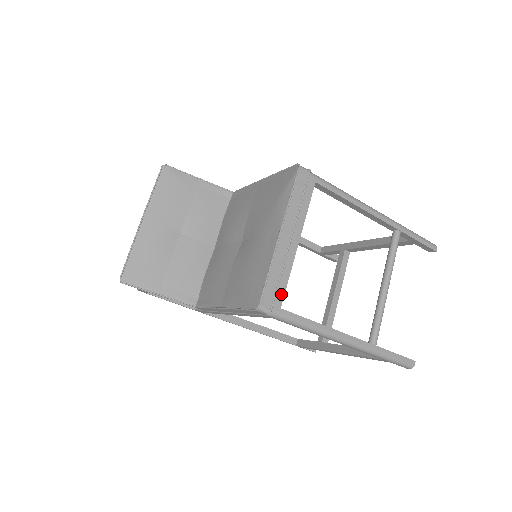
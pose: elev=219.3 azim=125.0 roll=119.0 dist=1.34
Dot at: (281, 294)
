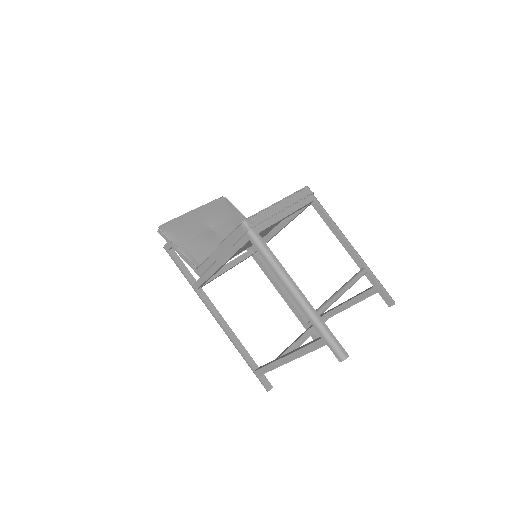
Dot at: (263, 227)
